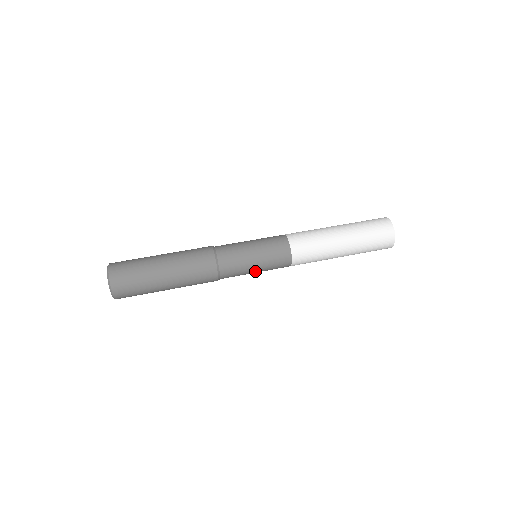
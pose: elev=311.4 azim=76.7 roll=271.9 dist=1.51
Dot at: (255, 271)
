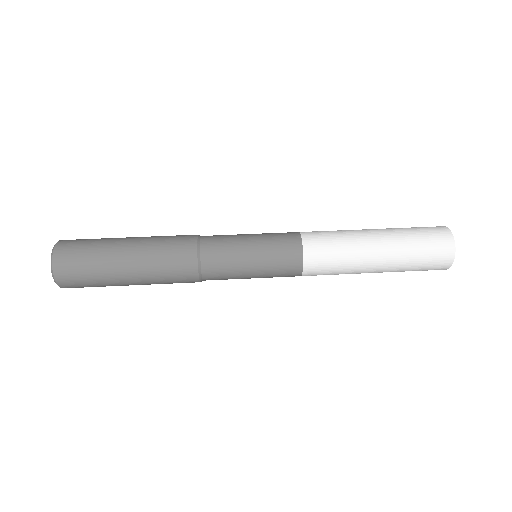
Dot at: occluded
